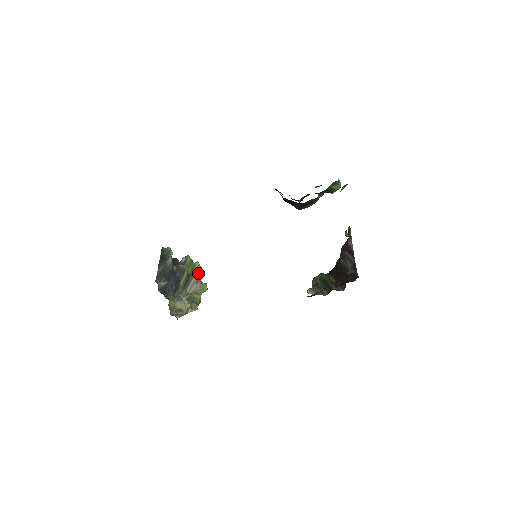
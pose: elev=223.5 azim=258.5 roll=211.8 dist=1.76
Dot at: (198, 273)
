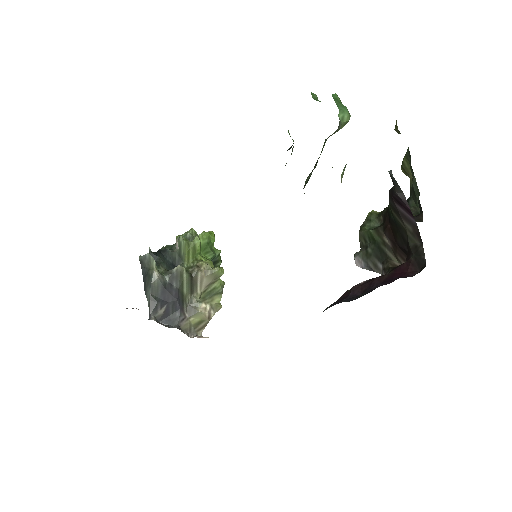
Dot at: (205, 246)
